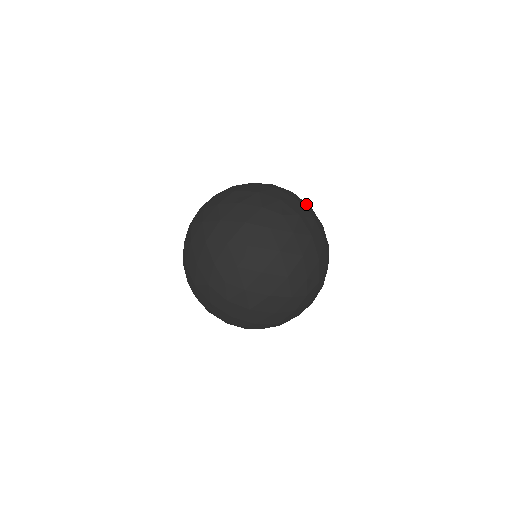
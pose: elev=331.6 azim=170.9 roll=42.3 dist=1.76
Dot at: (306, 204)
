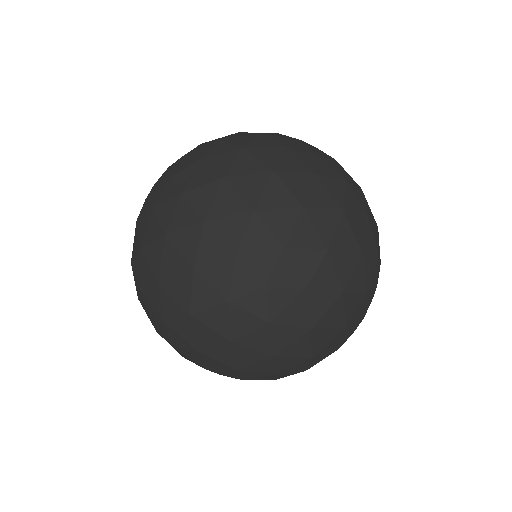
Dot at: occluded
